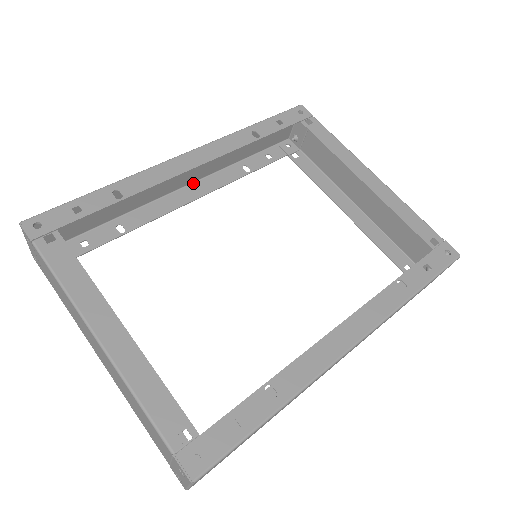
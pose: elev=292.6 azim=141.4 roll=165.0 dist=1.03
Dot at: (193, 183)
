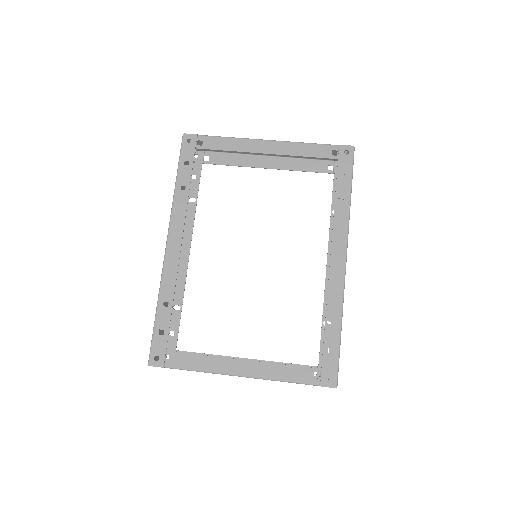
Dot at: occluded
